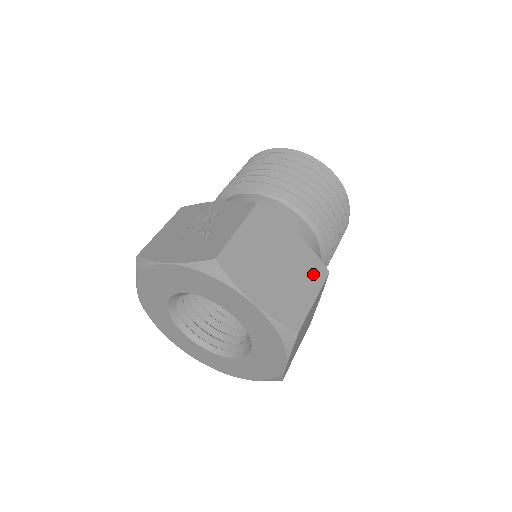
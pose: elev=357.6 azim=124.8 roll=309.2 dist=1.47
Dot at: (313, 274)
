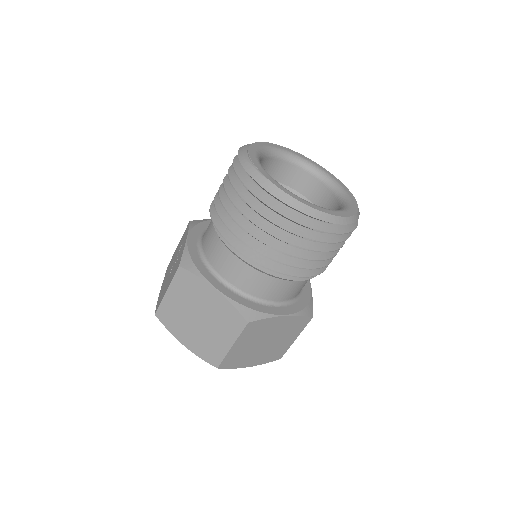
Dot at: (231, 325)
